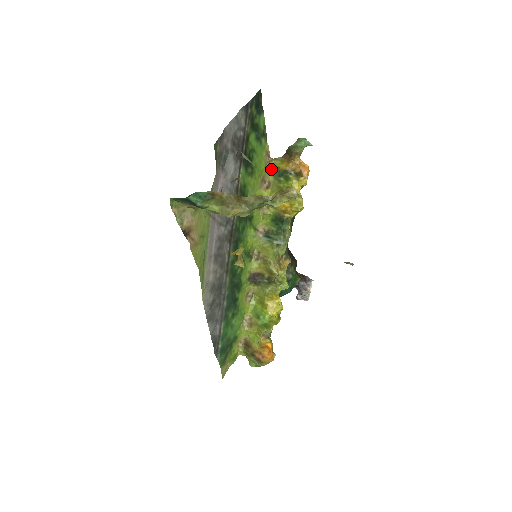
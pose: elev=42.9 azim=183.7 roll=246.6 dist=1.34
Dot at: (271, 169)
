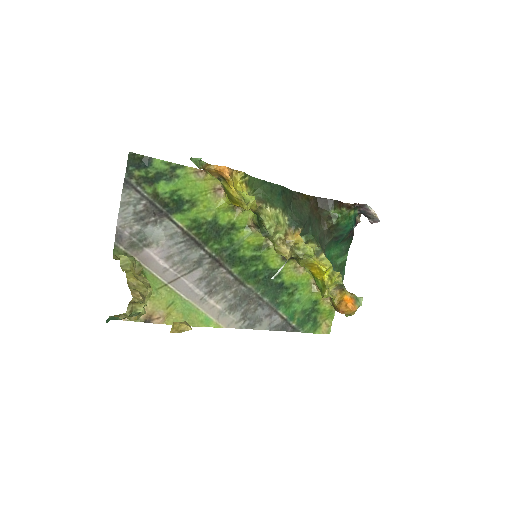
Dot at: occluded
